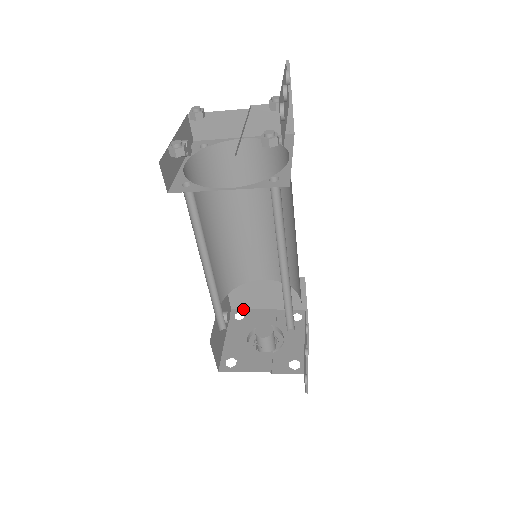
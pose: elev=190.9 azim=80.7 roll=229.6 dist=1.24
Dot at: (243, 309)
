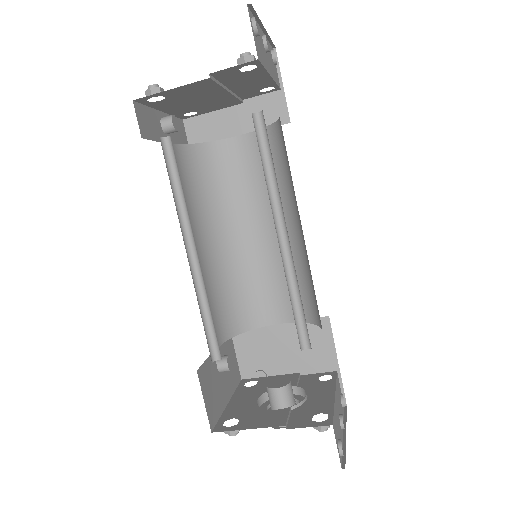
Dot at: (256, 378)
